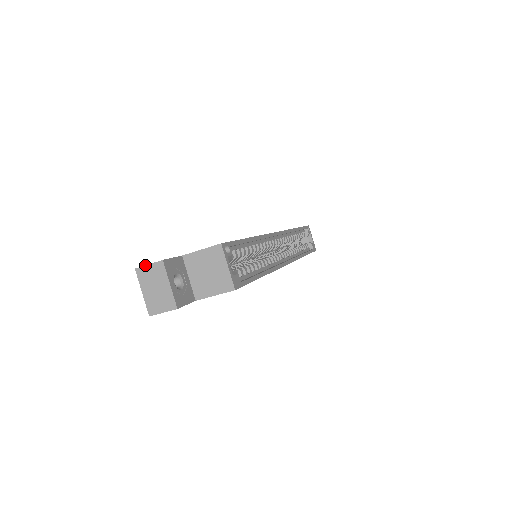
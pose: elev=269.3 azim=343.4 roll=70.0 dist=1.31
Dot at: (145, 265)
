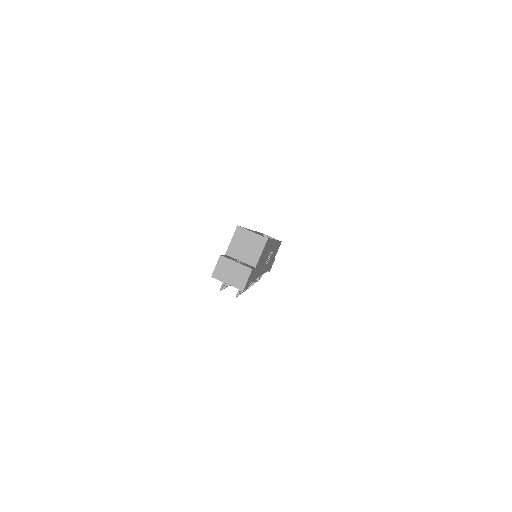
Dot at: occluded
